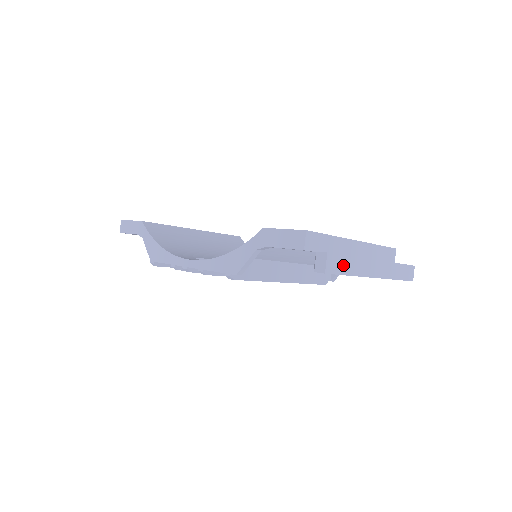
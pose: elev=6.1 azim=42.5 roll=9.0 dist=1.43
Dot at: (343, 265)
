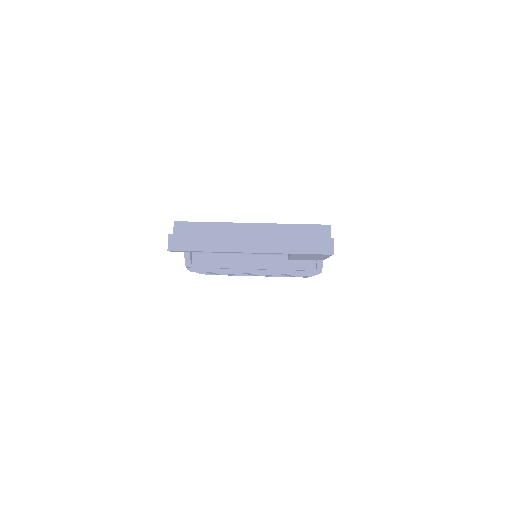
Dot at: (193, 243)
